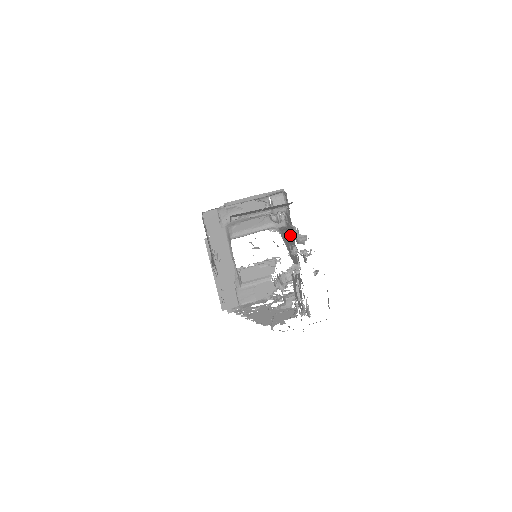
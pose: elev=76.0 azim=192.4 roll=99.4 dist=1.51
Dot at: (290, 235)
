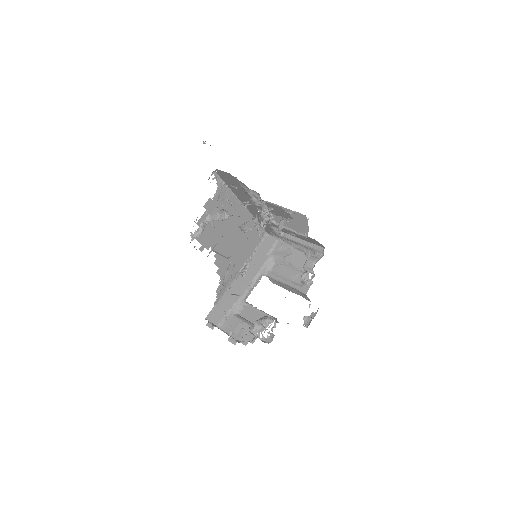
Dot at: occluded
